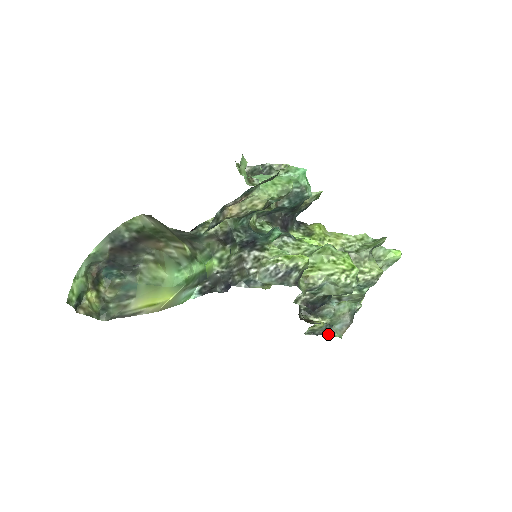
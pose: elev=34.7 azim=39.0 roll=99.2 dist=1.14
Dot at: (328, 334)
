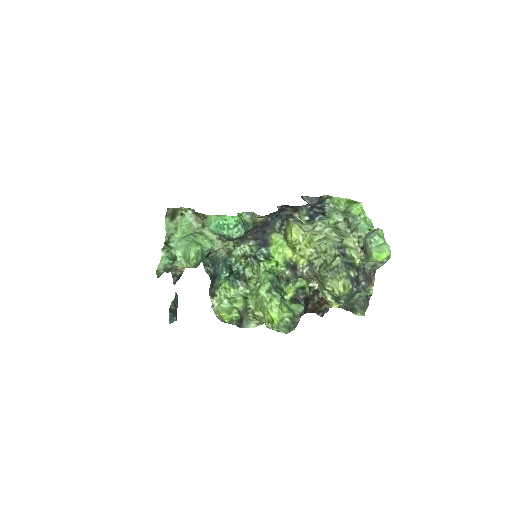
Dot at: (351, 310)
